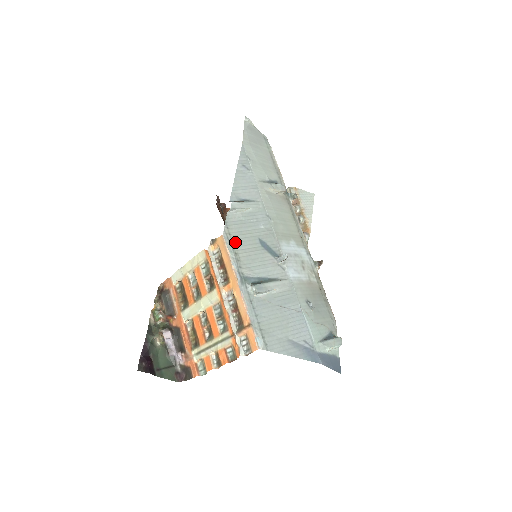
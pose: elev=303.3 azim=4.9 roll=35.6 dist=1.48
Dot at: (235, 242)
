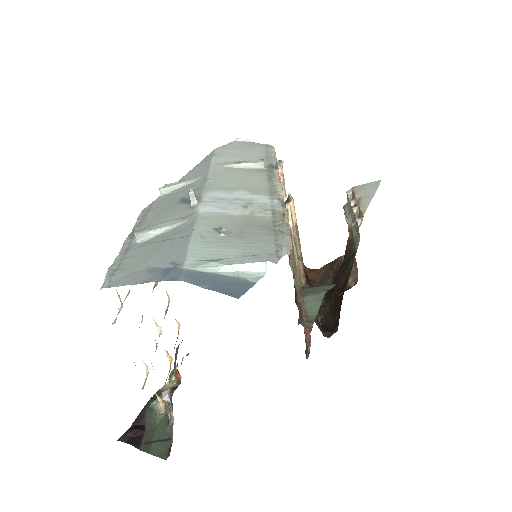
Dot at: (150, 211)
